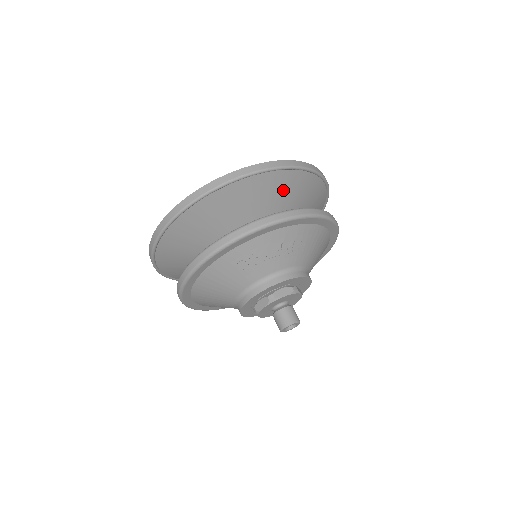
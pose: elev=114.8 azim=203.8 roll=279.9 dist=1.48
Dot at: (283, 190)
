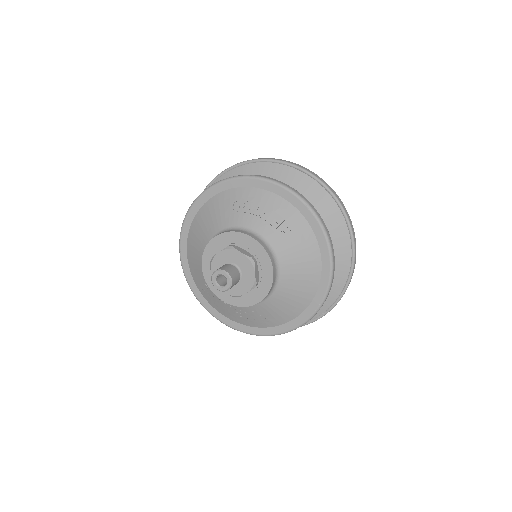
Dot at: (311, 203)
